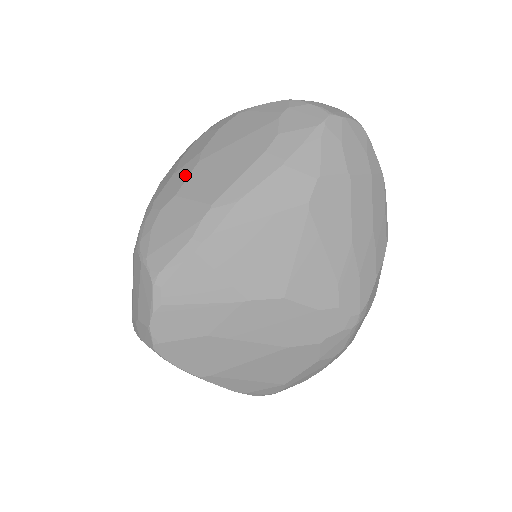
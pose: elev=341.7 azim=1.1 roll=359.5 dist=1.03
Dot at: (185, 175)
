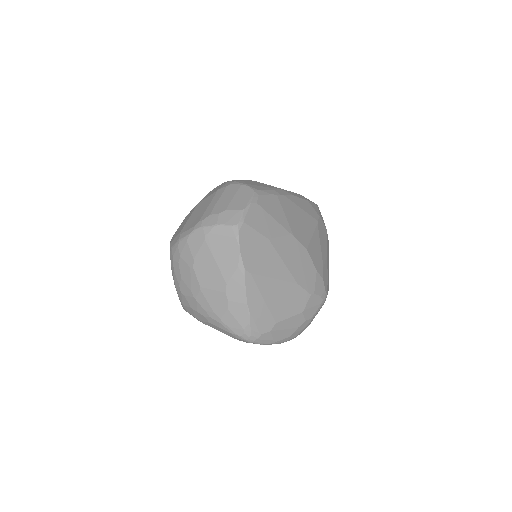
Dot at: occluded
